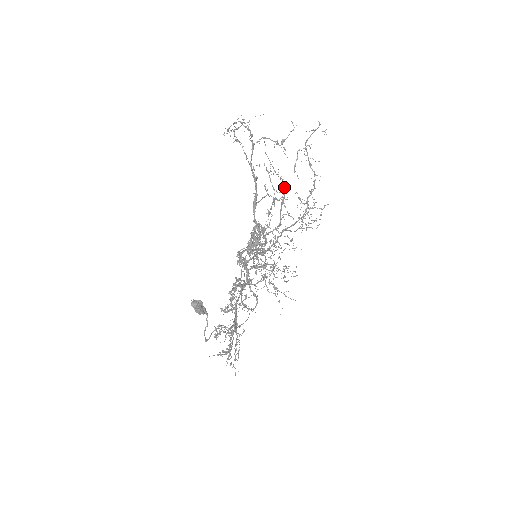
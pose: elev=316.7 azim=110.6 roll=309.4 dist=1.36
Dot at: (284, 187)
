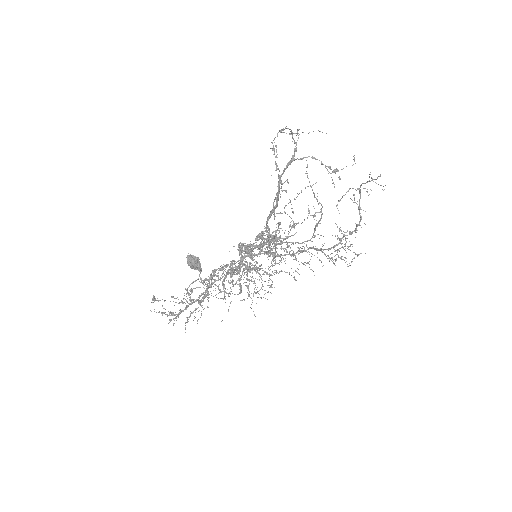
Dot at: occluded
